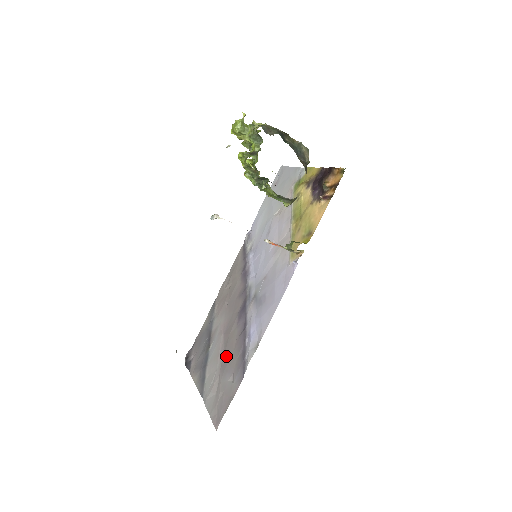
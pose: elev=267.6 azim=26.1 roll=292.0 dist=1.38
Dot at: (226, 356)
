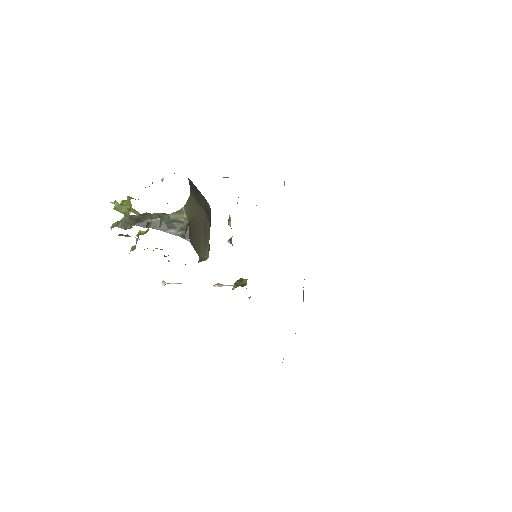
Dot at: occluded
